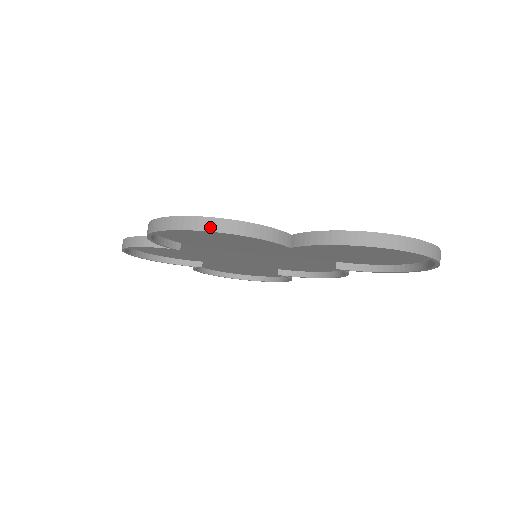
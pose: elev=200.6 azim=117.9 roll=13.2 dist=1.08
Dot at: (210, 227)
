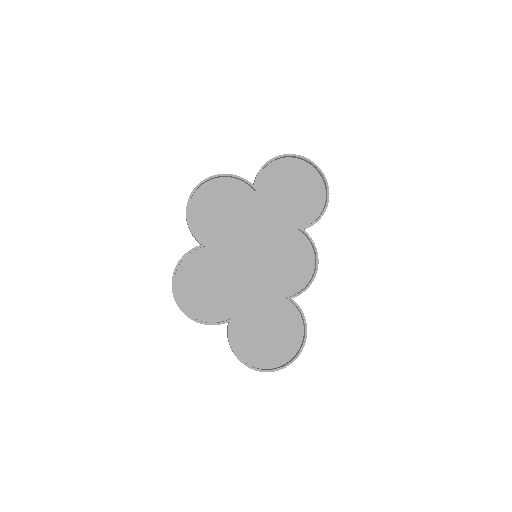
Dot at: (212, 176)
